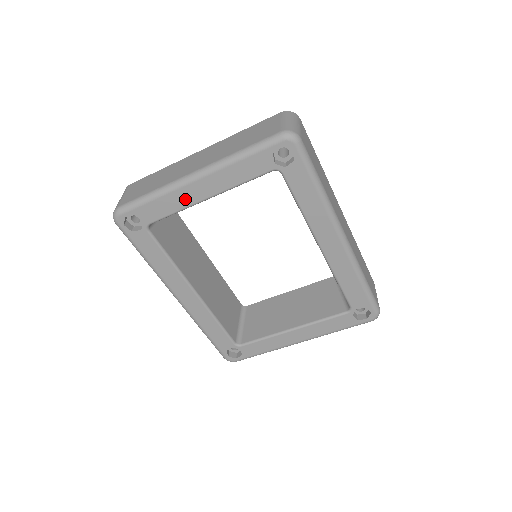
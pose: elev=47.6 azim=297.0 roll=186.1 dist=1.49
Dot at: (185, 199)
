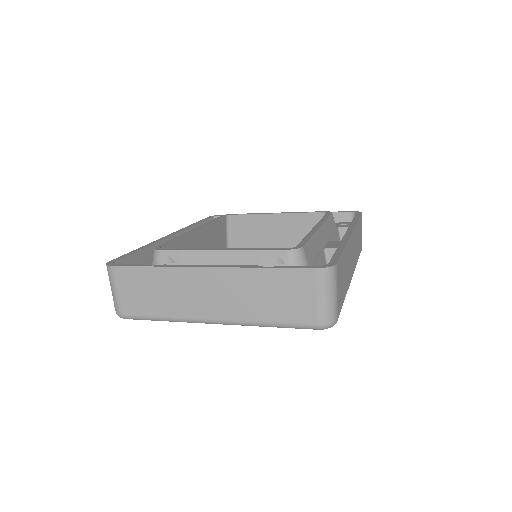
Dot at: occluded
